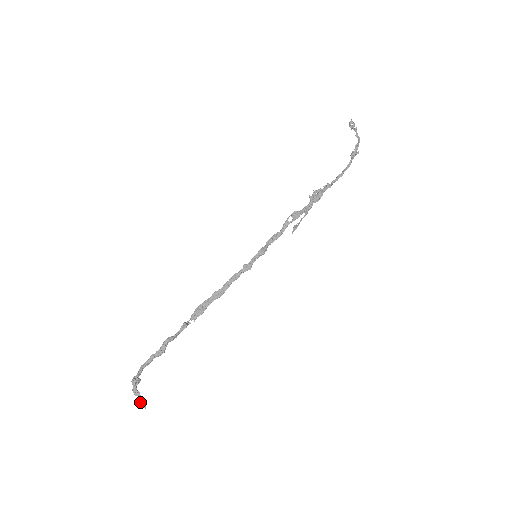
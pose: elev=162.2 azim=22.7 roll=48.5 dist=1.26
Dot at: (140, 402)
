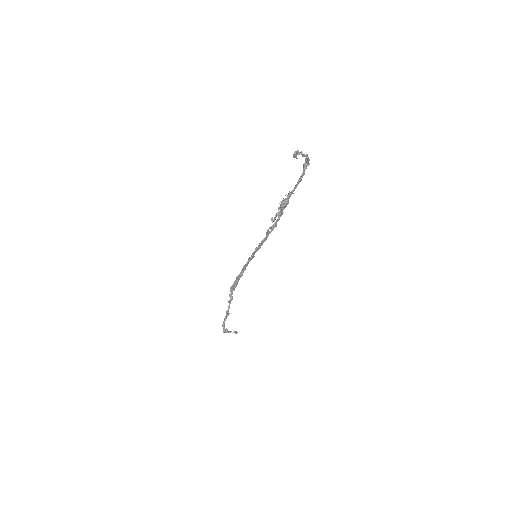
Dot at: occluded
